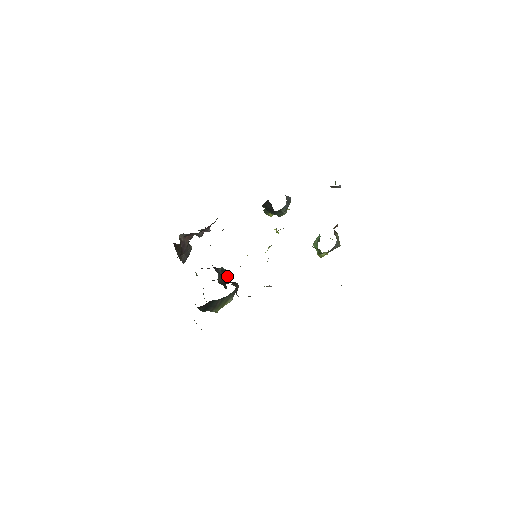
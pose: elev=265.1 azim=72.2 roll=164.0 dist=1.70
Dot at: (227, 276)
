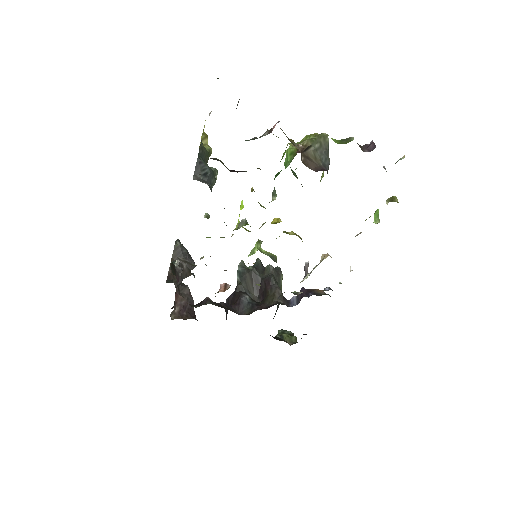
Dot at: (252, 274)
